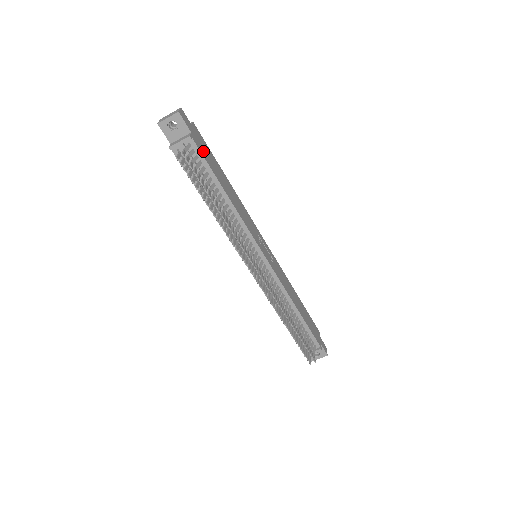
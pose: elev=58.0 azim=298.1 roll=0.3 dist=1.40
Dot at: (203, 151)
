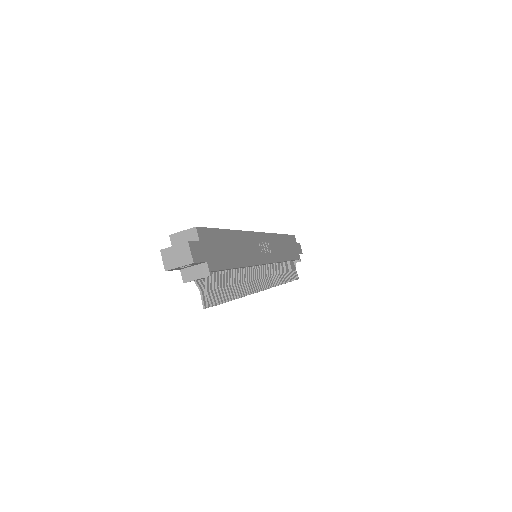
Dot at: (217, 259)
